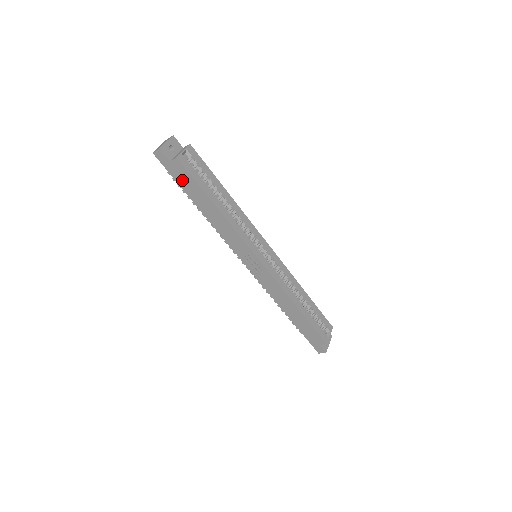
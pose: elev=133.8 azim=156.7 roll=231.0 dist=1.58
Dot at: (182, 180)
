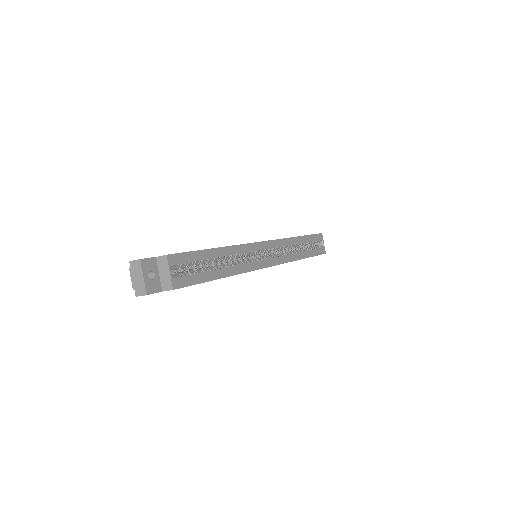
Dot at: occluded
